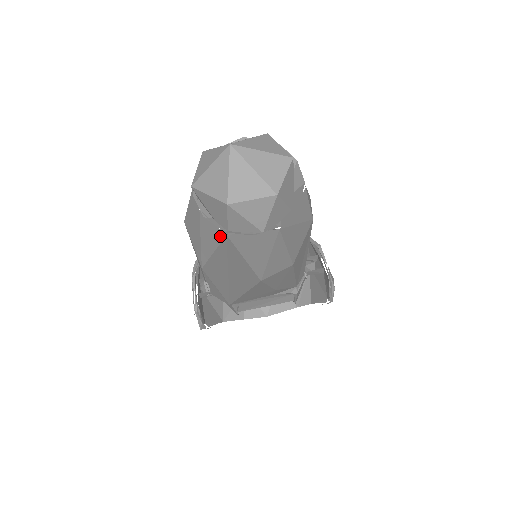
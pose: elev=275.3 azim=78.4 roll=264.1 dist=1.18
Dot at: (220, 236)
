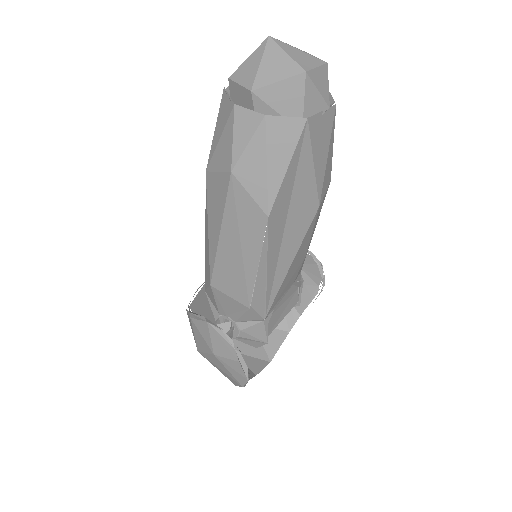
Dot at: (298, 129)
